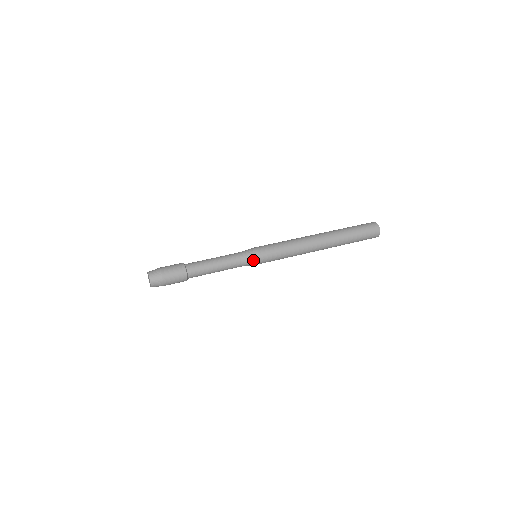
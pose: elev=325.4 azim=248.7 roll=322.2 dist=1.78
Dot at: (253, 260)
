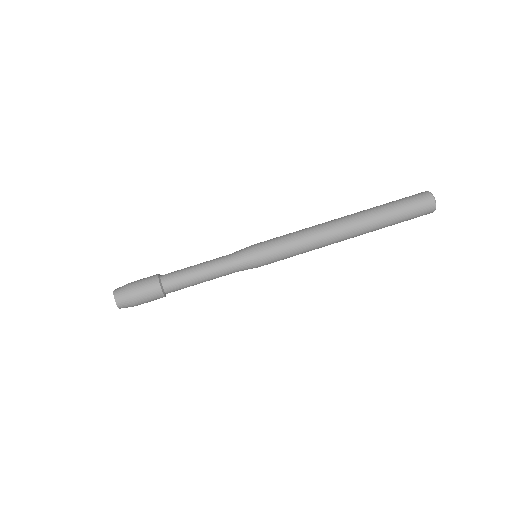
Dot at: (251, 268)
